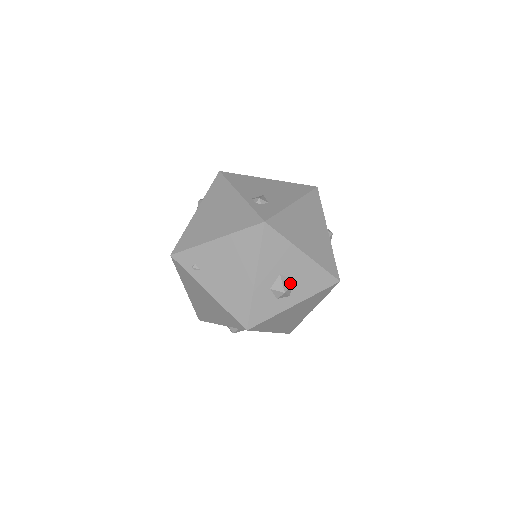
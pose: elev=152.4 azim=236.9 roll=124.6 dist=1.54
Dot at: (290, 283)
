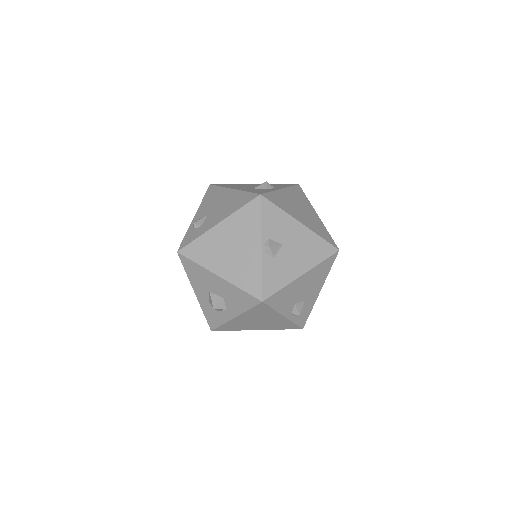
Dot at: (219, 300)
